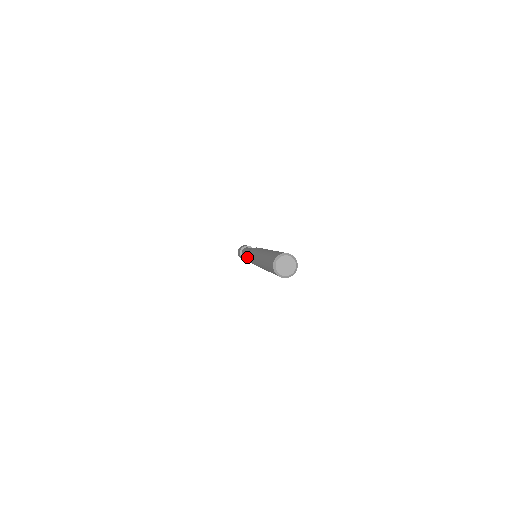
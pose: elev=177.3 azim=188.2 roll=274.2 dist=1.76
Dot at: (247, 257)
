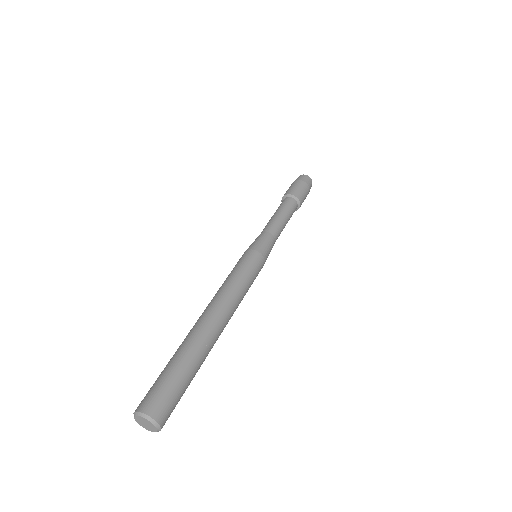
Dot at: occluded
